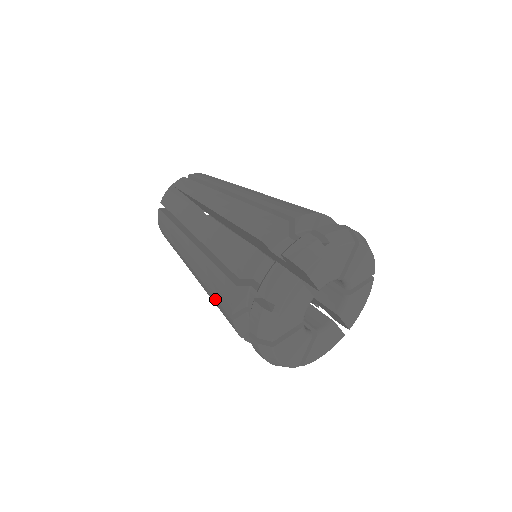
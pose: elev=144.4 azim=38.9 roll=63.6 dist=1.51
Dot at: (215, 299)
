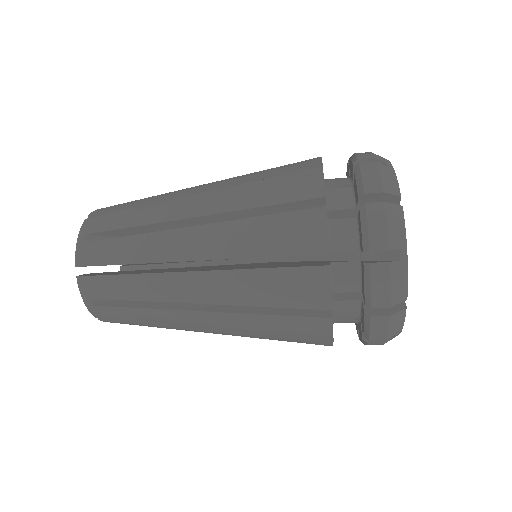
Dot at: (271, 216)
